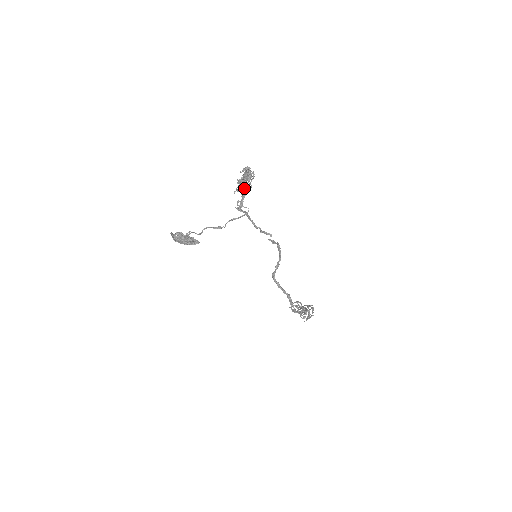
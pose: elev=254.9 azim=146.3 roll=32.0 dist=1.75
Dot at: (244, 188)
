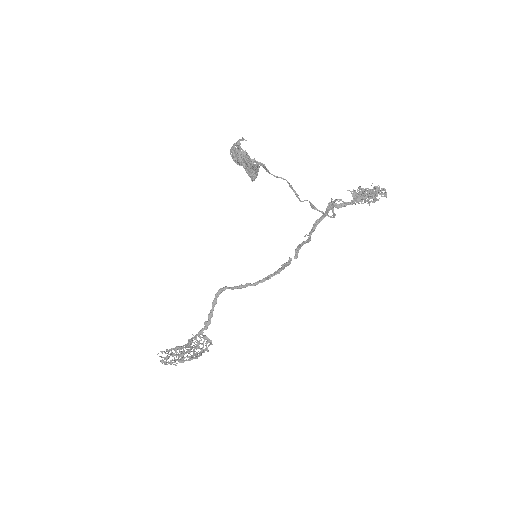
Dot at: (363, 198)
